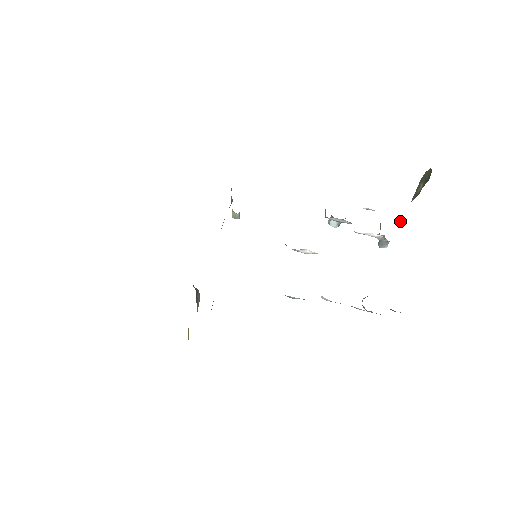
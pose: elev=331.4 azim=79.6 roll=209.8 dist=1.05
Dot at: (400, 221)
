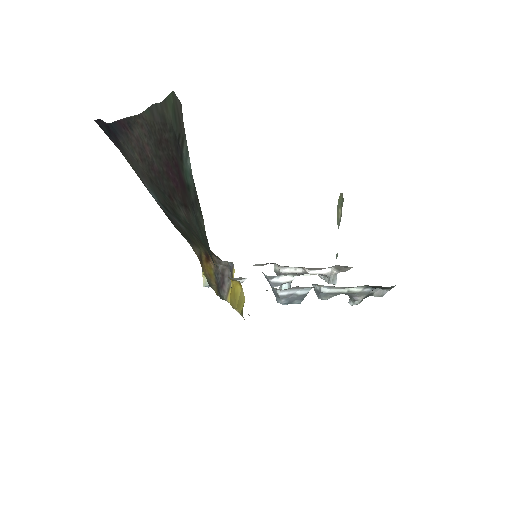
Dot at: (336, 254)
